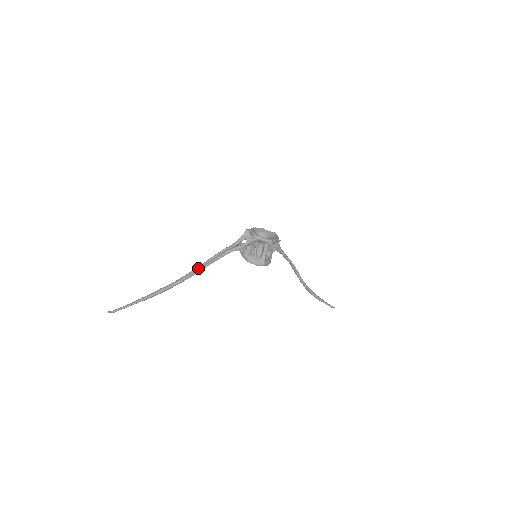
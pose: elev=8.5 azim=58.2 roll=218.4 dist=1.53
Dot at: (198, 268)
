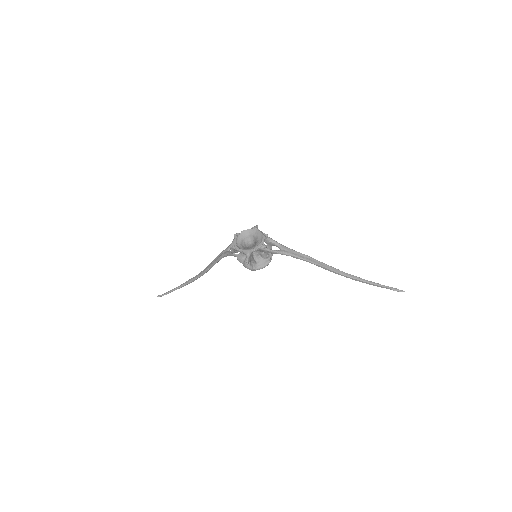
Dot at: (207, 267)
